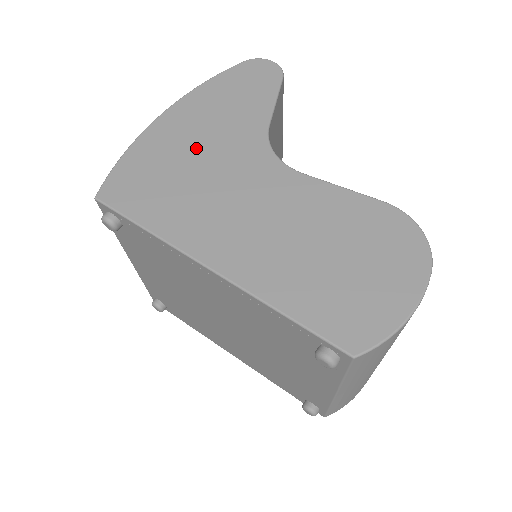
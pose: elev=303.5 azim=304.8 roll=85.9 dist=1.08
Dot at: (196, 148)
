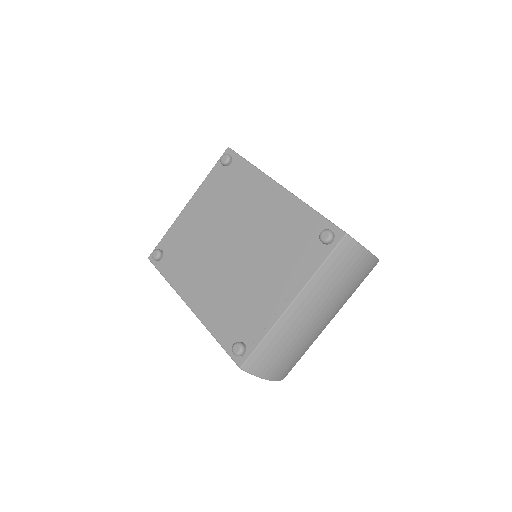
Dot at: occluded
